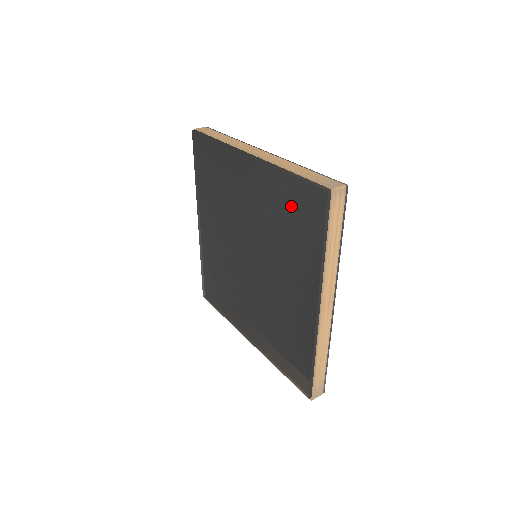
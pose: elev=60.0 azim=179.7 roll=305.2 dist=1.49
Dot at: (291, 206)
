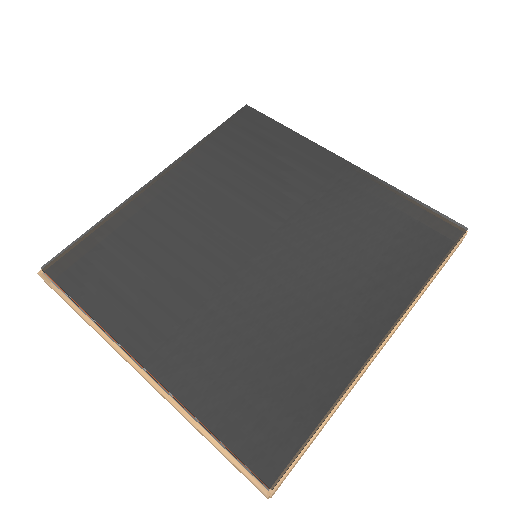
Dot at: (398, 222)
